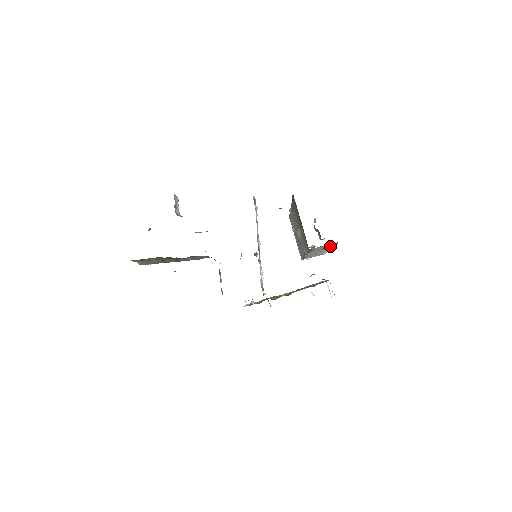
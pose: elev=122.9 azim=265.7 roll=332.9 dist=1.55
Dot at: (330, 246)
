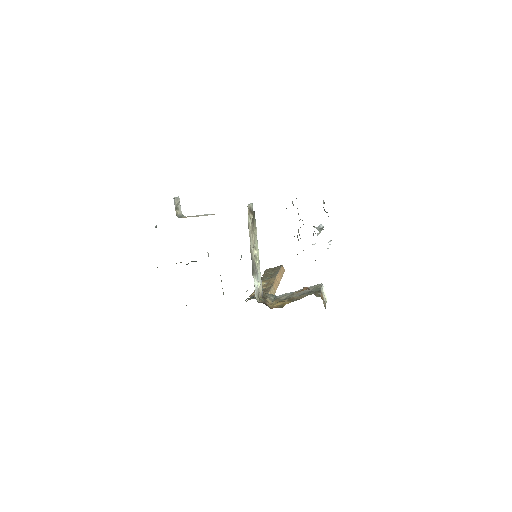
Dot at: occluded
